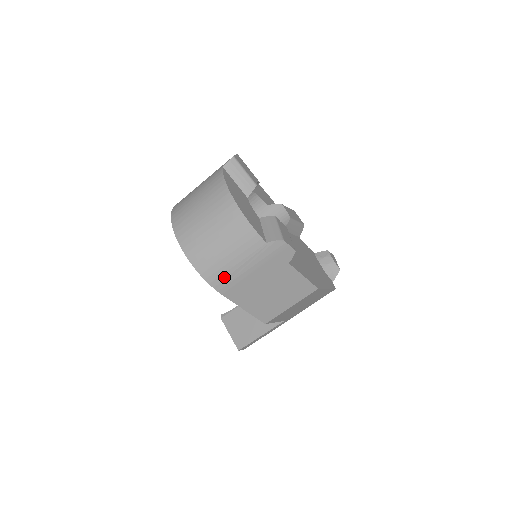
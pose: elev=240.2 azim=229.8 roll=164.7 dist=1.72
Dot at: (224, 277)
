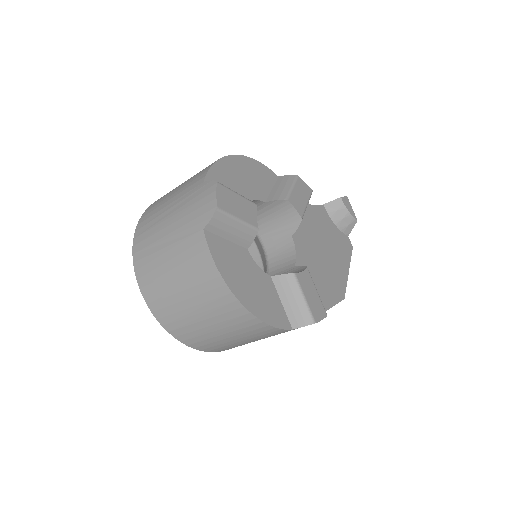
Dot at: occluded
